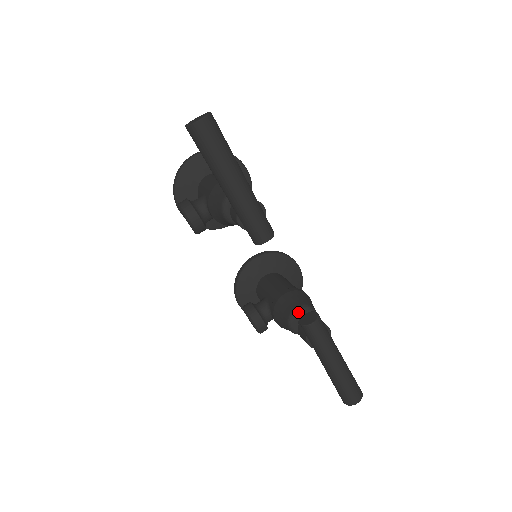
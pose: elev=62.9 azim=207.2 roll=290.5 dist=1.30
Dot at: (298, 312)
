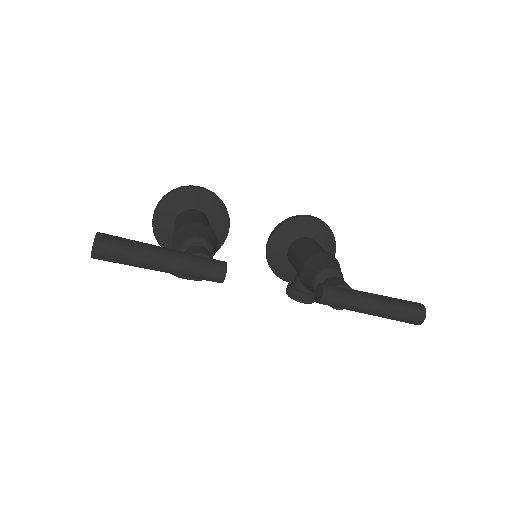
Dot at: (317, 281)
